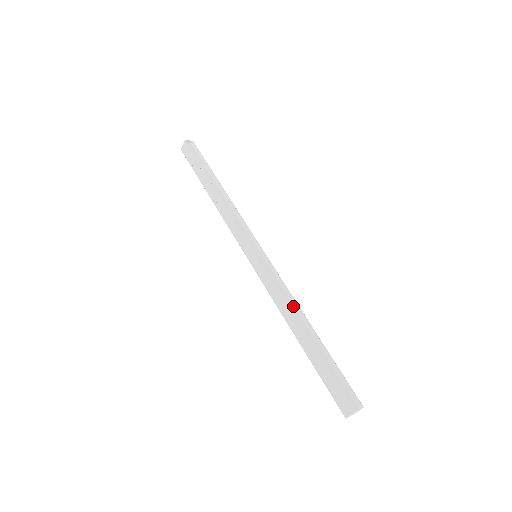
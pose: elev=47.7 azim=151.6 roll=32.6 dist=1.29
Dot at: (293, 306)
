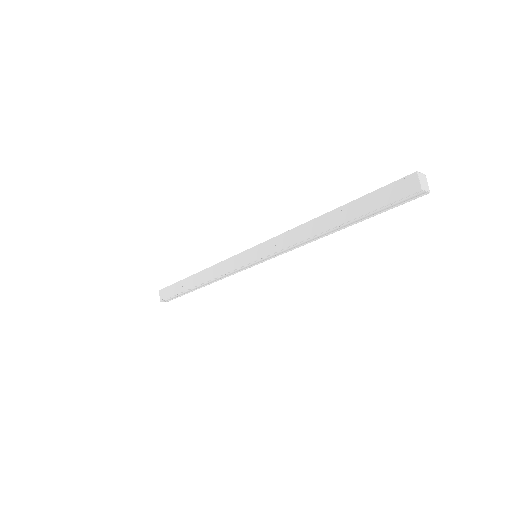
Dot at: occluded
